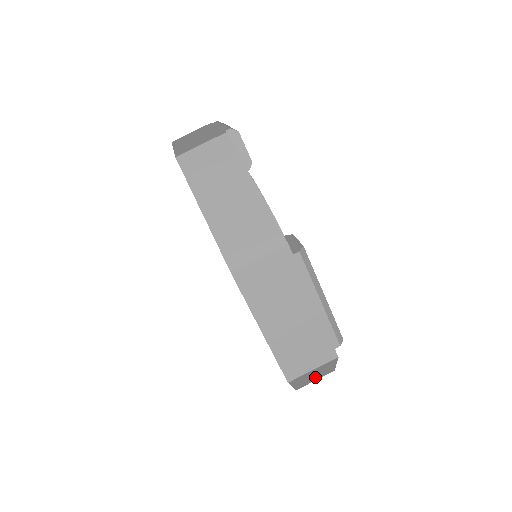
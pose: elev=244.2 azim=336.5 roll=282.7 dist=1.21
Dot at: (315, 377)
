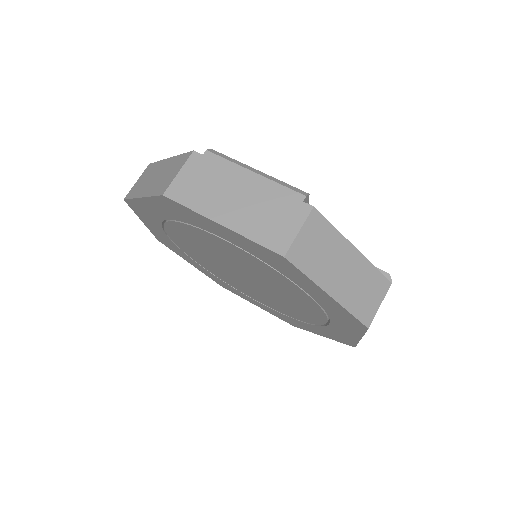
Dot at: (358, 285)
